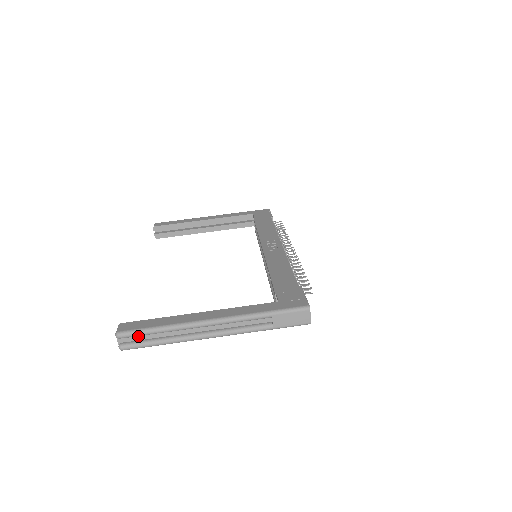
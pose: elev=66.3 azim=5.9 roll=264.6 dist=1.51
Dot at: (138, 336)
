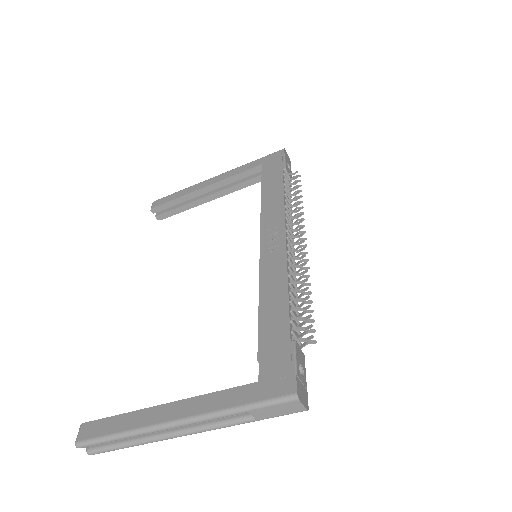
Dot at: occluded
